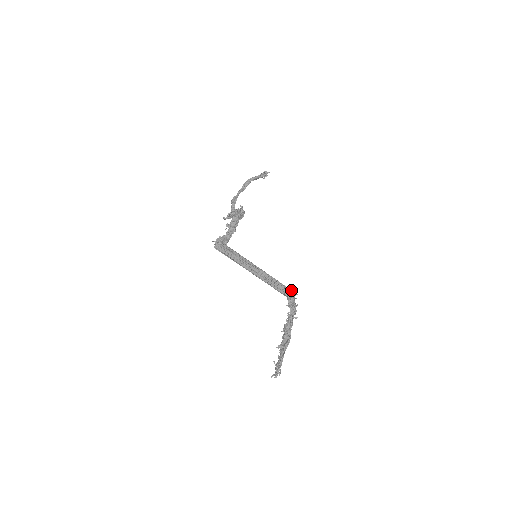
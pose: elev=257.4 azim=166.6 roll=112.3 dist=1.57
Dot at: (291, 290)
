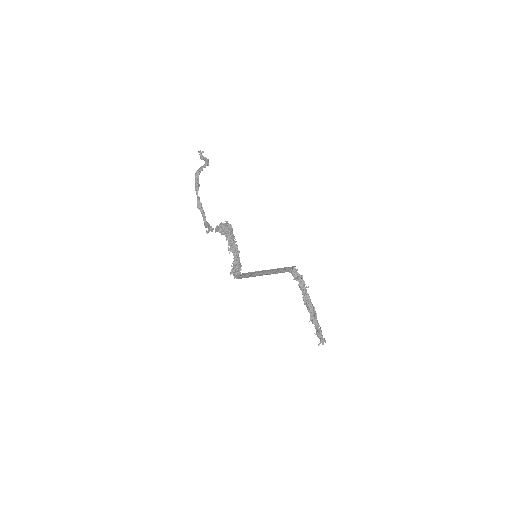
Dot at: (292, 266)
